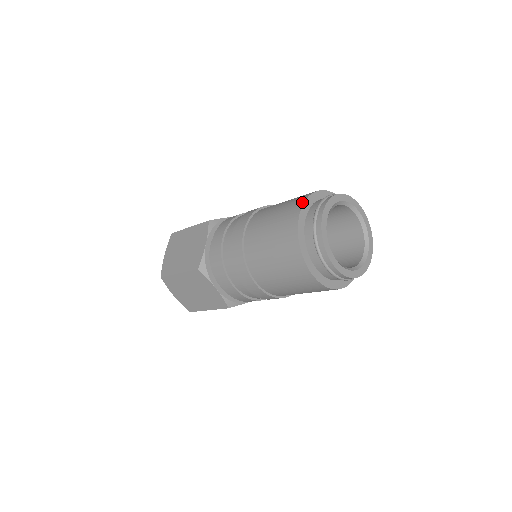
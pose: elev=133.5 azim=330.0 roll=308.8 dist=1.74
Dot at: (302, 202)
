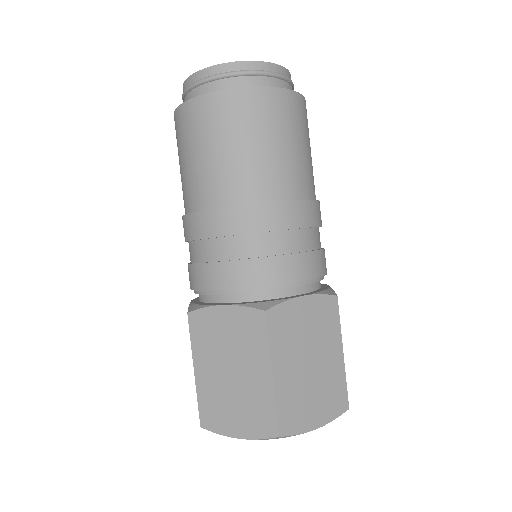
Dot at: occluded
